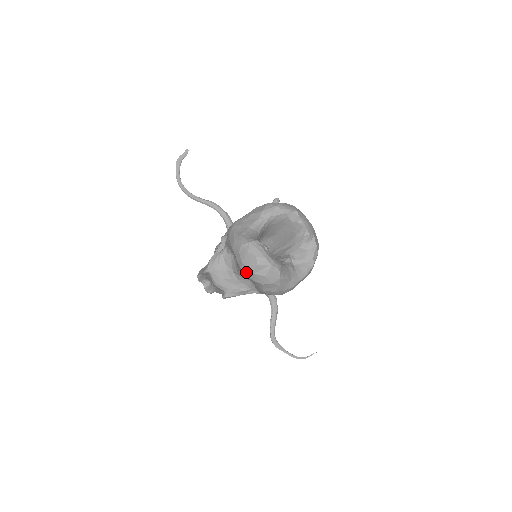
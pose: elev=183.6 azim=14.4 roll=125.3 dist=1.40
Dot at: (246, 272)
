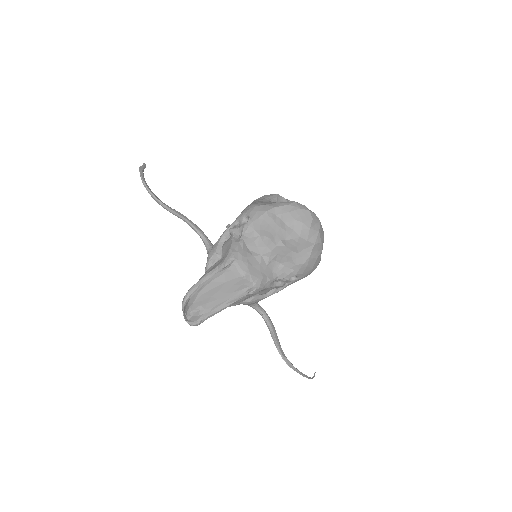
Dot at: (301, 230)
